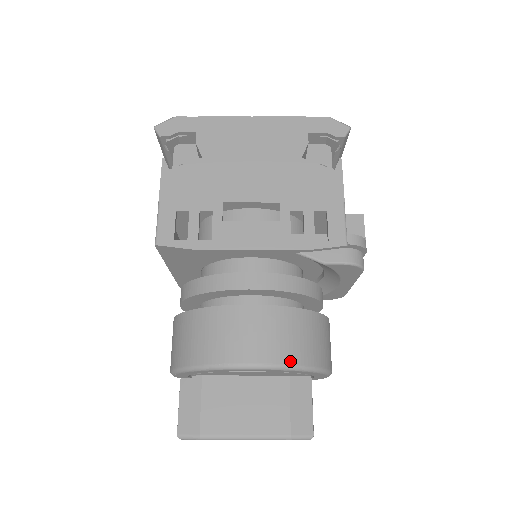
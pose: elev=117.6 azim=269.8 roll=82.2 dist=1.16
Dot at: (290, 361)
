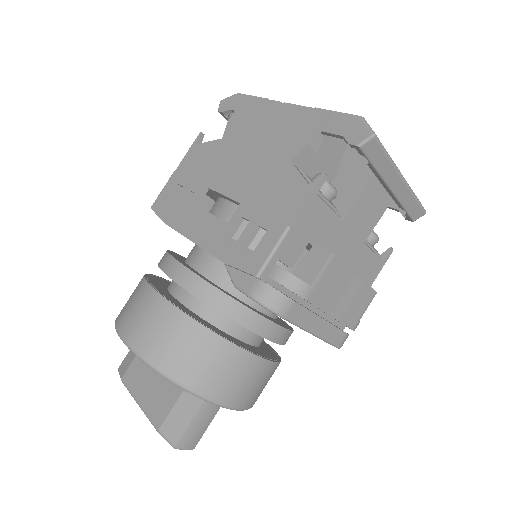
Dot at: (149, 357)
